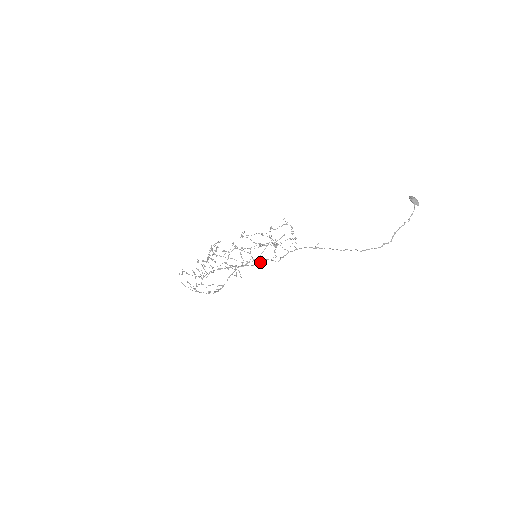
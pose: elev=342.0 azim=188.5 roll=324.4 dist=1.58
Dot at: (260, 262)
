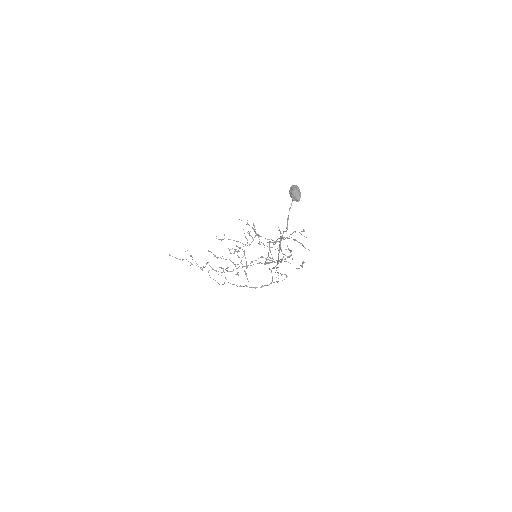
Dot at: (281, 259)
